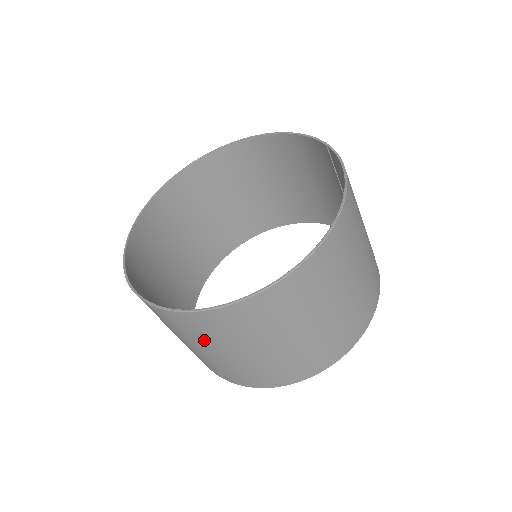
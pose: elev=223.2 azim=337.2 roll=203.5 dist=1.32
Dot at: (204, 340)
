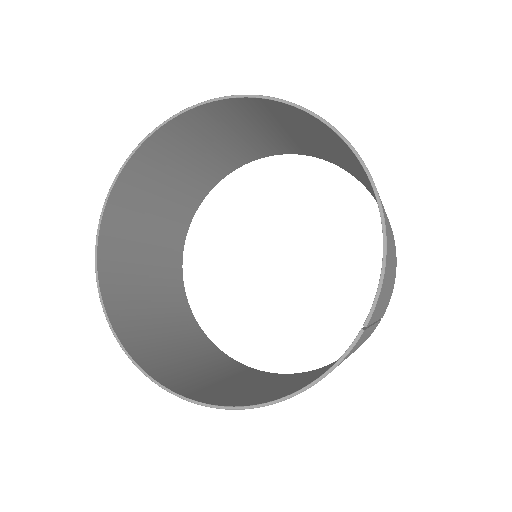
Dot at: (133, 294)
